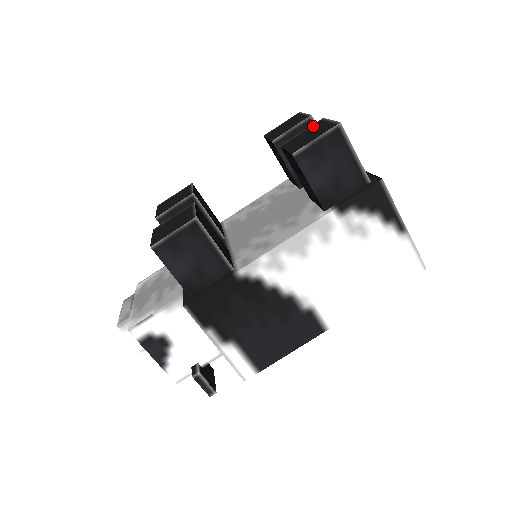
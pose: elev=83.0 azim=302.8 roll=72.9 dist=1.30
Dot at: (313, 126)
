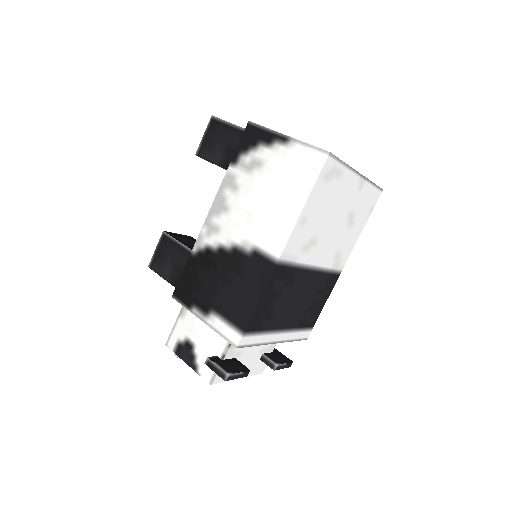
Dot at: occluded
